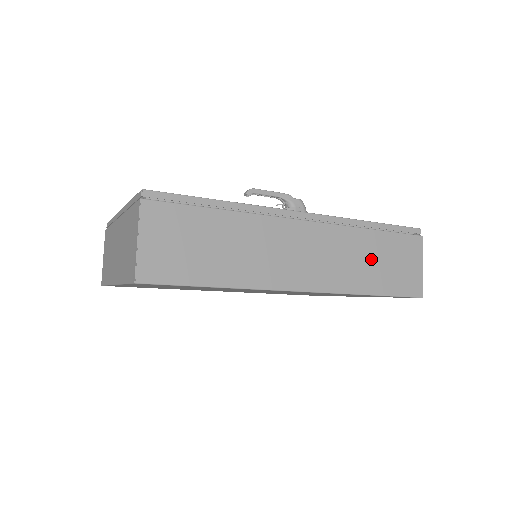
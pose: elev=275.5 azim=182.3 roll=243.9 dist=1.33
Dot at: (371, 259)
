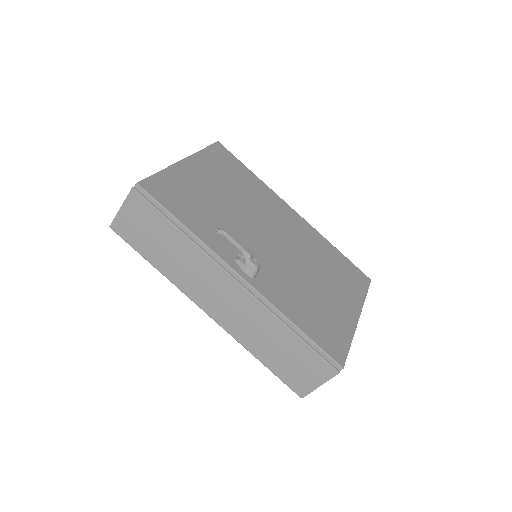
Dot at: (275, 344)
